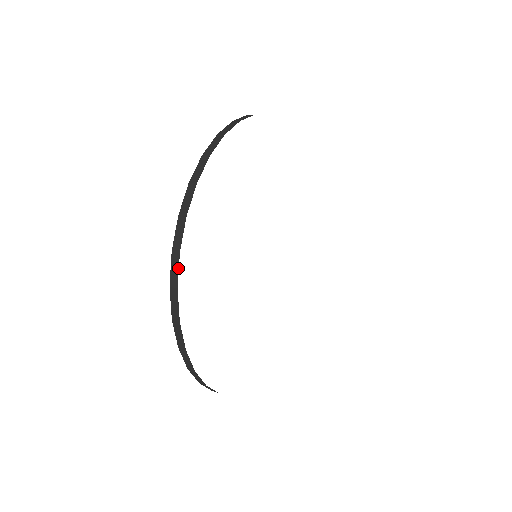
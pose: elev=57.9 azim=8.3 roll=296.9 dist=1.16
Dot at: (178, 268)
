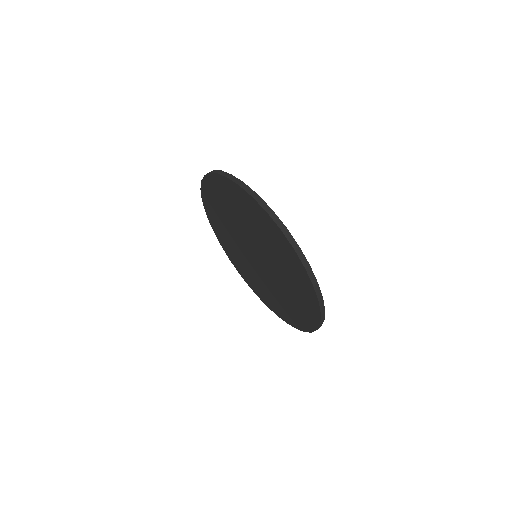
Dot at: (250, 188)
